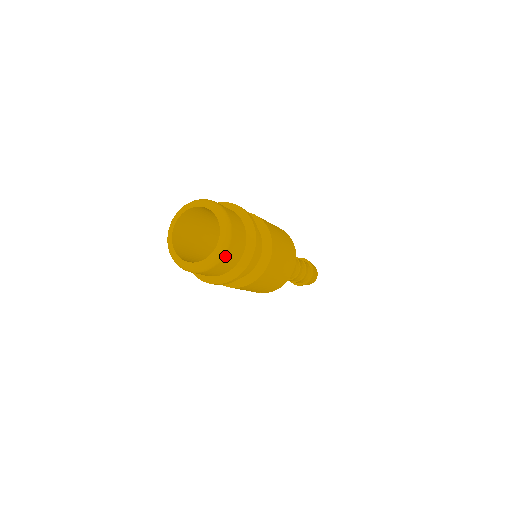
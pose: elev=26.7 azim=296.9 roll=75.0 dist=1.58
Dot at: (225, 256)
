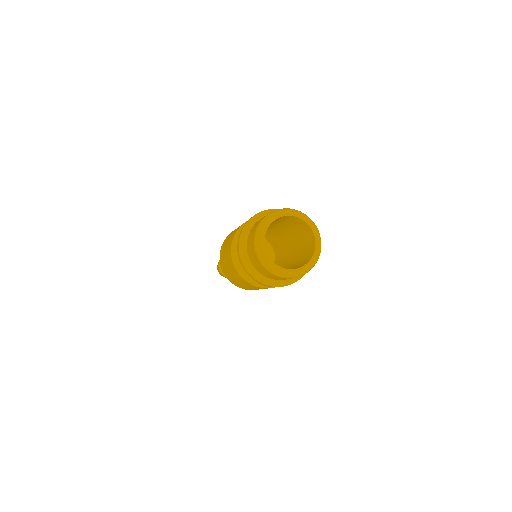
Dot at: (311, 268)
